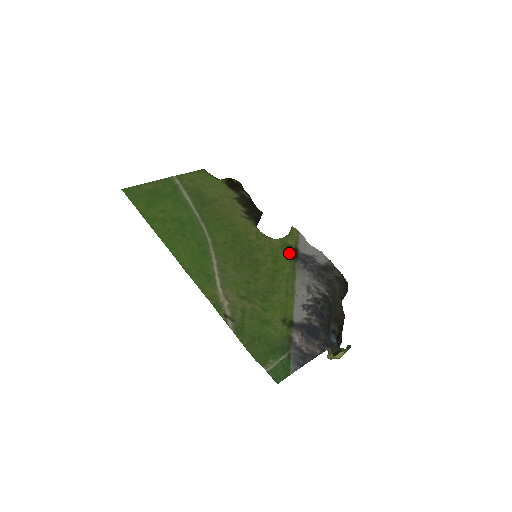
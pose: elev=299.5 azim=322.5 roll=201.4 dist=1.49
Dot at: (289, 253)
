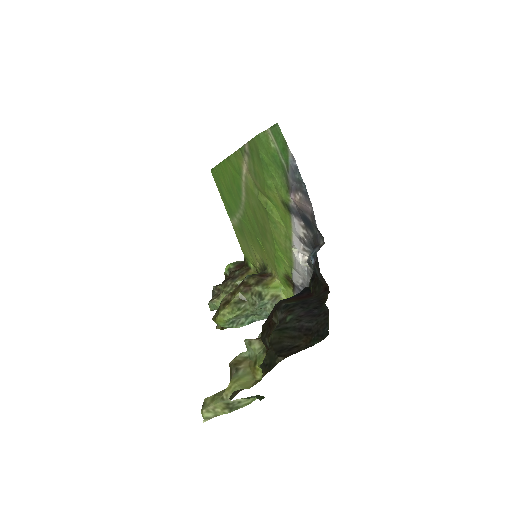
Dot at: (288, 279)
